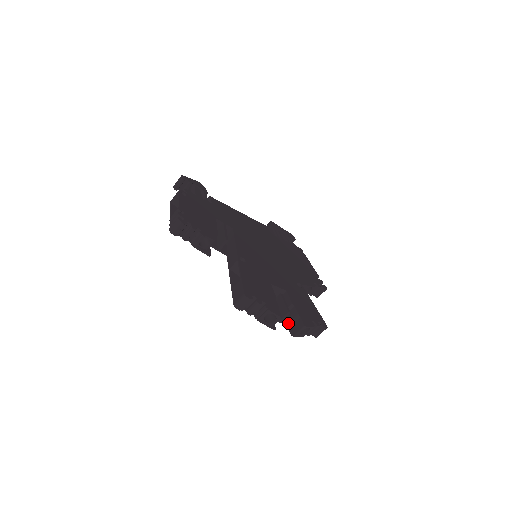
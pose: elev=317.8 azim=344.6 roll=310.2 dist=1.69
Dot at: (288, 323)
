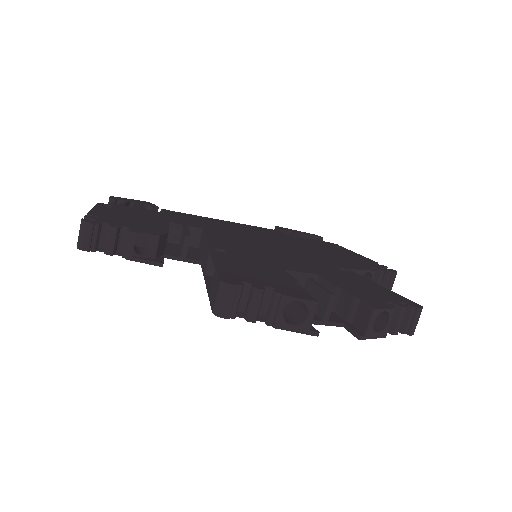
Dot at: (343, 322)
